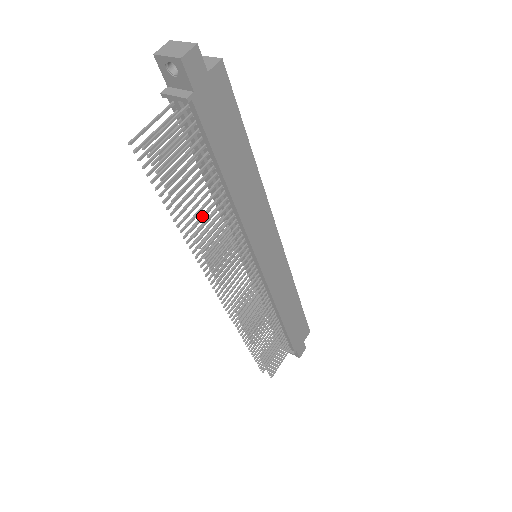
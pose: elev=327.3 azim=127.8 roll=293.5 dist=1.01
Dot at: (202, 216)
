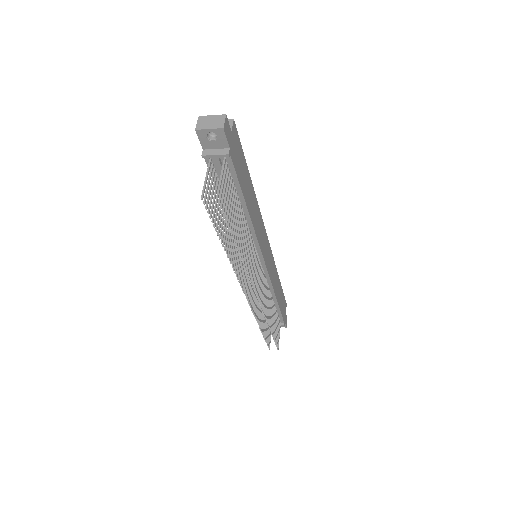
Dot at: (240, 236)
